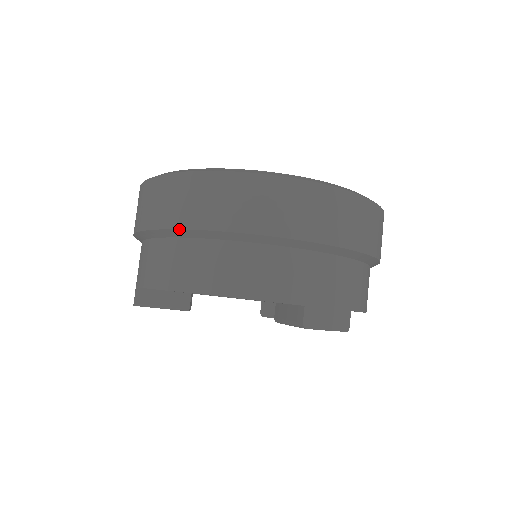
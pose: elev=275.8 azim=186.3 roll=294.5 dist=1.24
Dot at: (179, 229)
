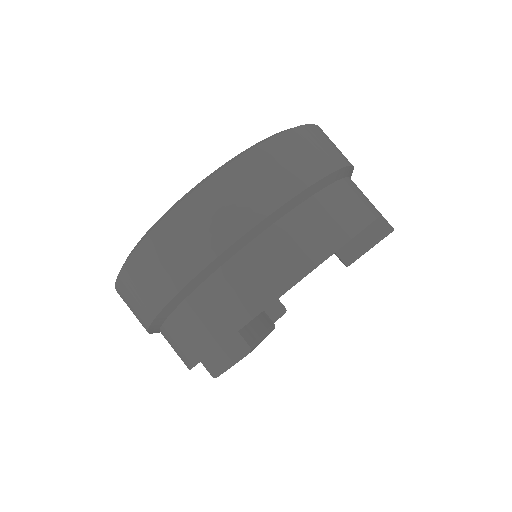
Dot at: (284, 204)
